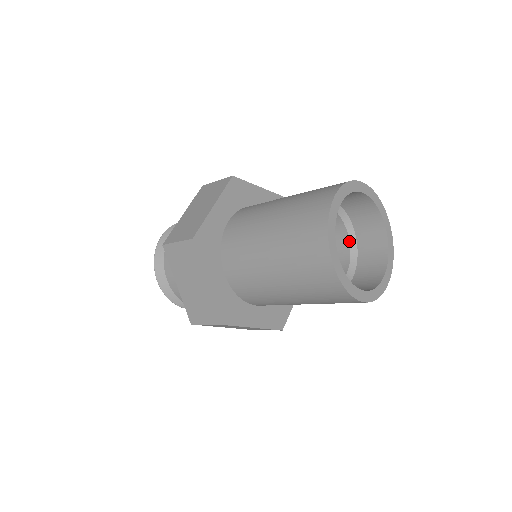
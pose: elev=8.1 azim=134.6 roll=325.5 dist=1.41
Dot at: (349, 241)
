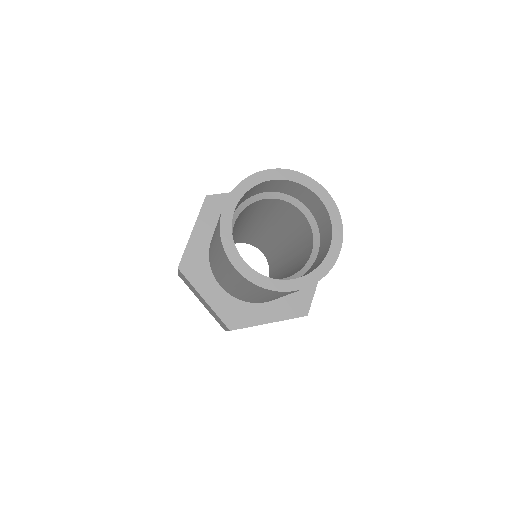
Dot at: (308, 260)
